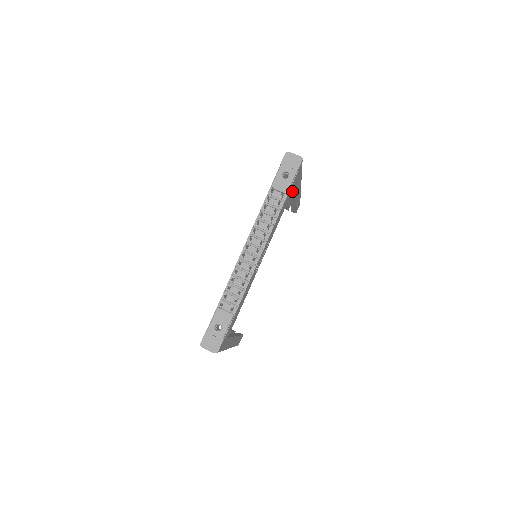
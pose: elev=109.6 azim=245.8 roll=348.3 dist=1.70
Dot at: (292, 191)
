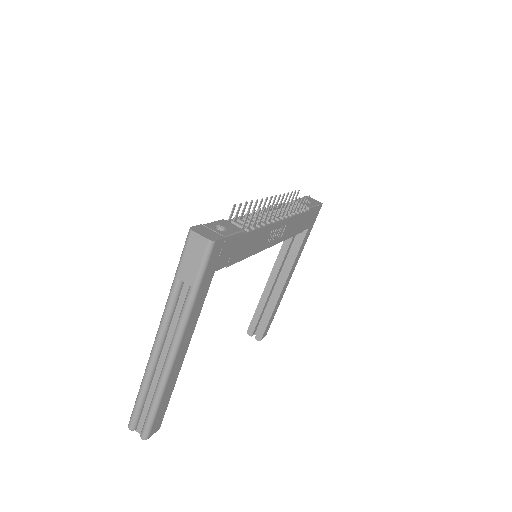
Dot at: (287, 266)
